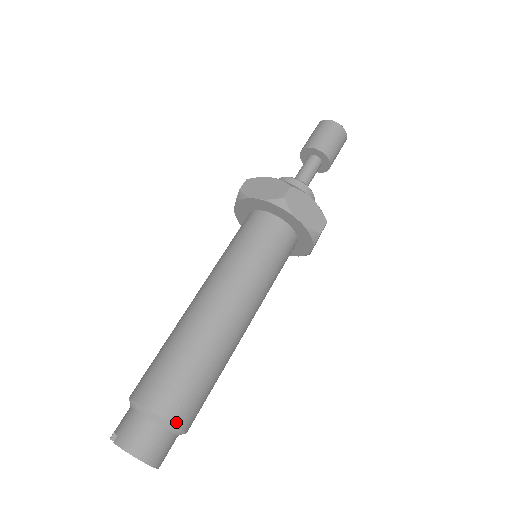
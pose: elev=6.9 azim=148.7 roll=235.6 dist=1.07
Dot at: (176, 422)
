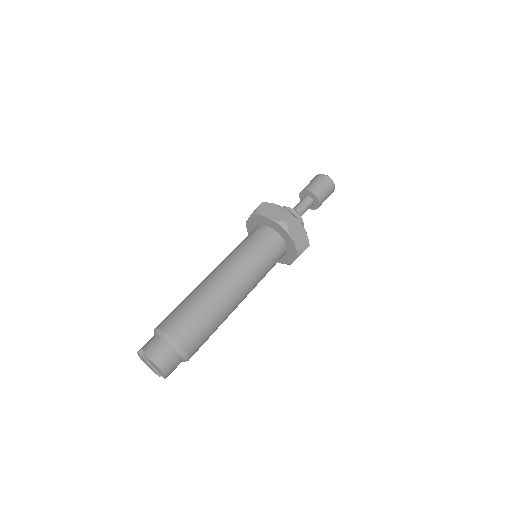
Dot at: (186, 350)
